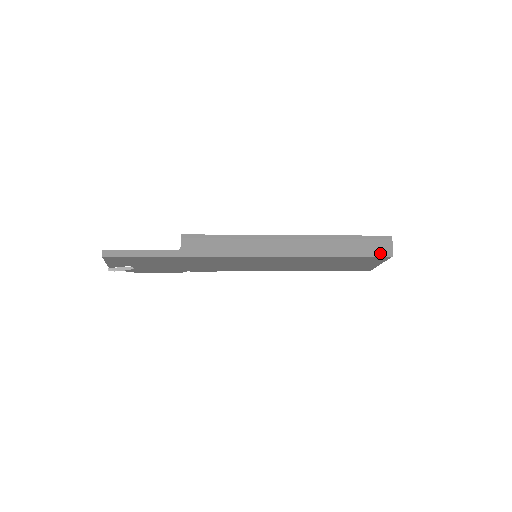
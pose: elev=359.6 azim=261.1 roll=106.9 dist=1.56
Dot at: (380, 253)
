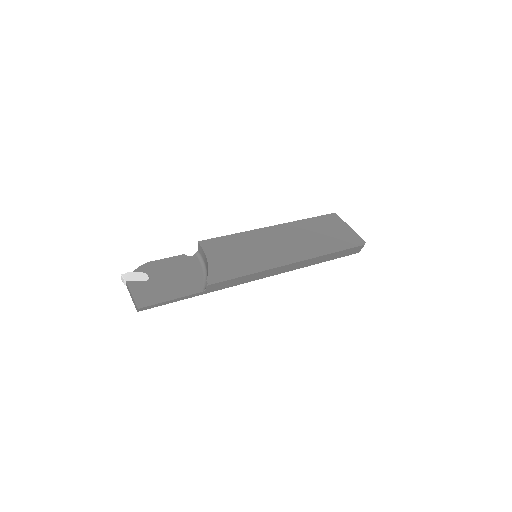
Dot at: (352, 253)
